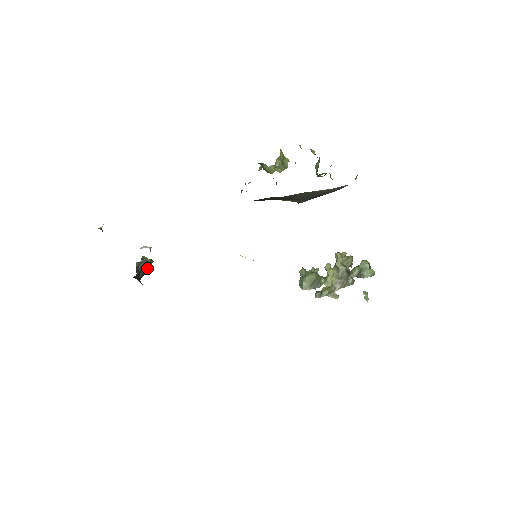
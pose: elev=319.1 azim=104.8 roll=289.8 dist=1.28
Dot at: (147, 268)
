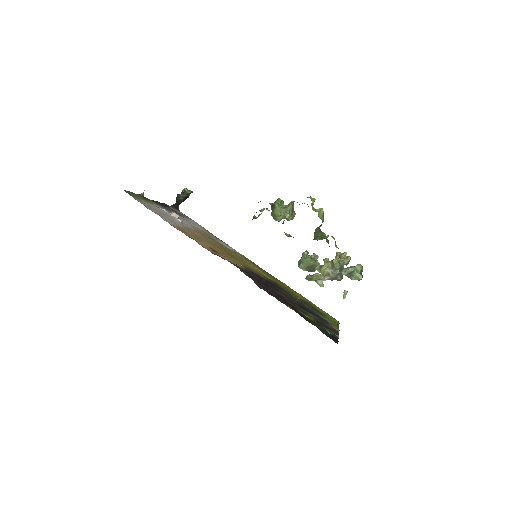
Dot at: (186, 197)
